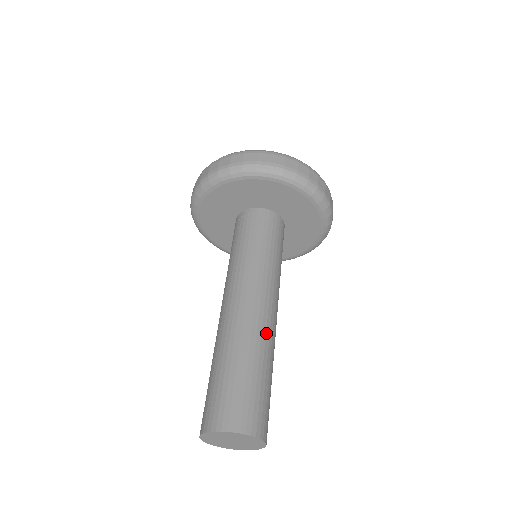
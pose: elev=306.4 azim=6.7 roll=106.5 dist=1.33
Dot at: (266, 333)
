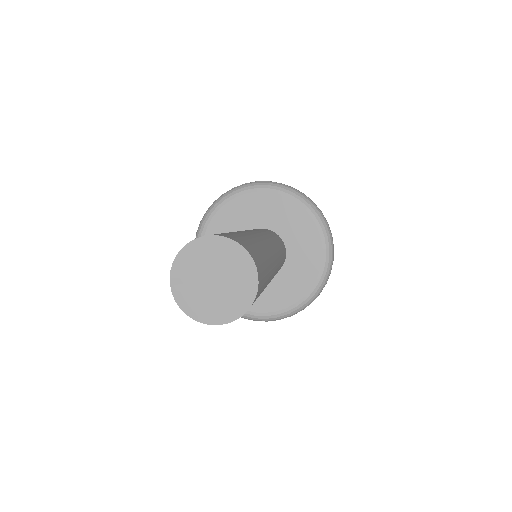
Dot at: (262, 241)
